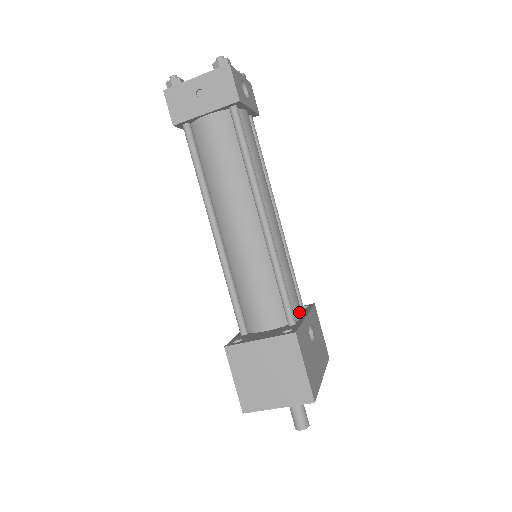
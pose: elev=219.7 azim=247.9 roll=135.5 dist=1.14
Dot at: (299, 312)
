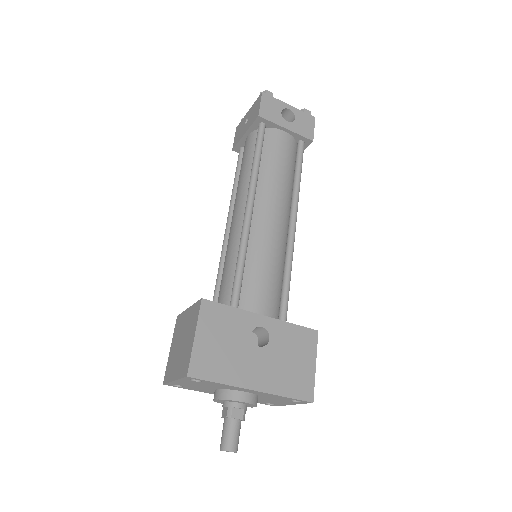
Dot at: (257, 308)
